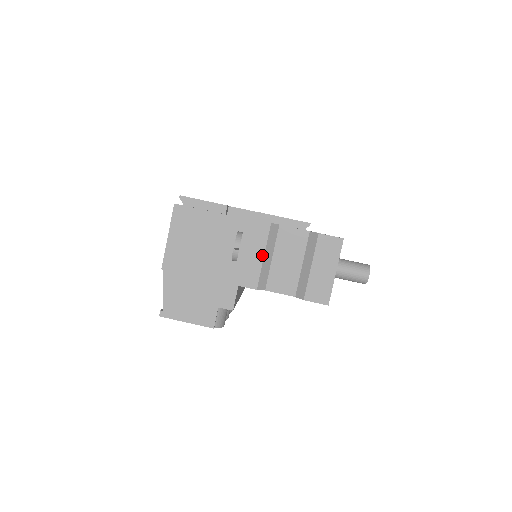
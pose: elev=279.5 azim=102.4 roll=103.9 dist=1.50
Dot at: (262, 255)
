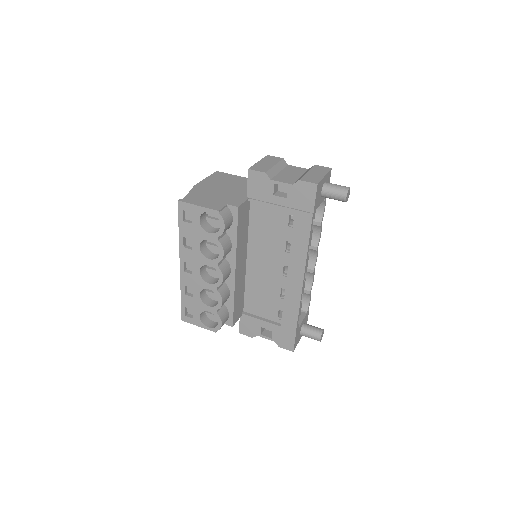
Dot at: (274, 165)
